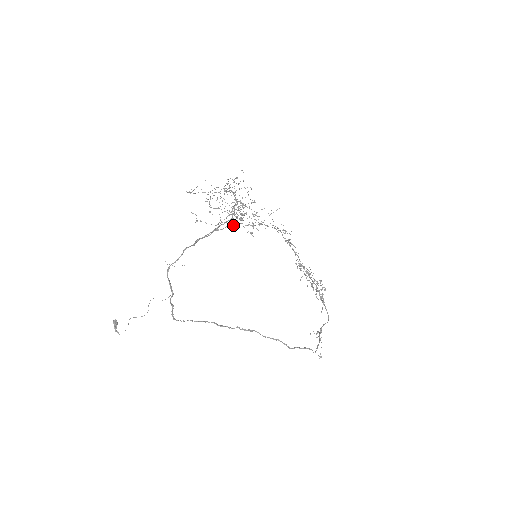
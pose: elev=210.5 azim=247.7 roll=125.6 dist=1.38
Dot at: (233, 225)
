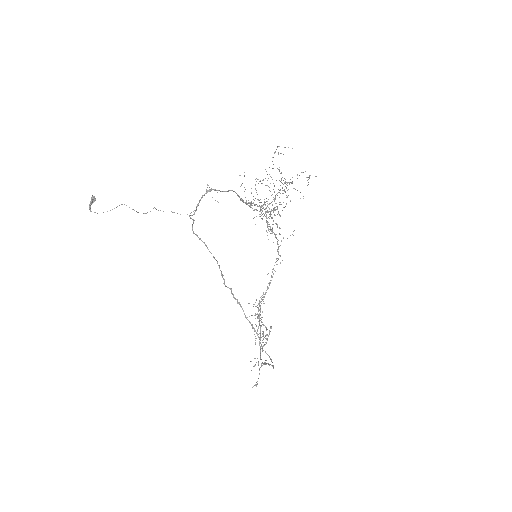
Dot at: occluded
